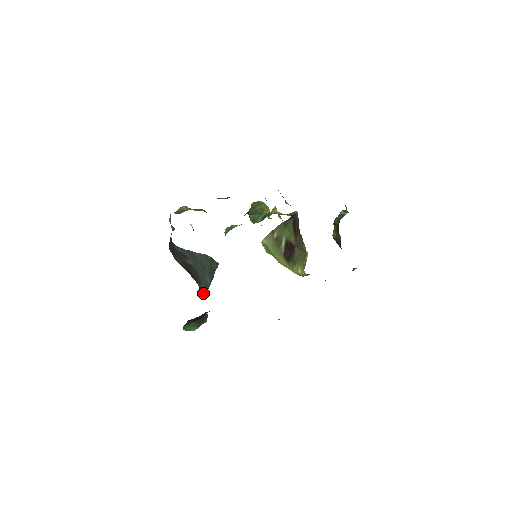
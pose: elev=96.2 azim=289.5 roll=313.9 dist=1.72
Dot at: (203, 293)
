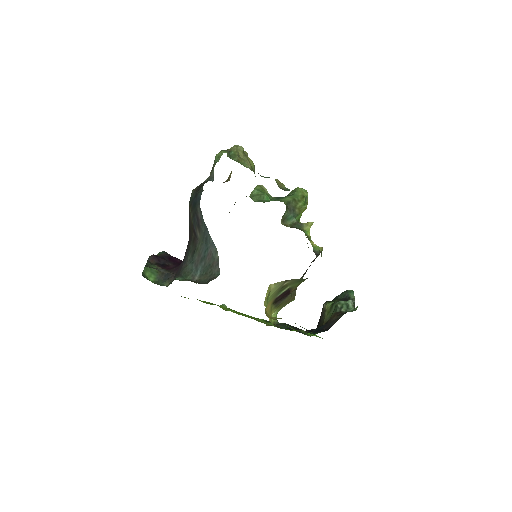
Dot at: (185, 274)
